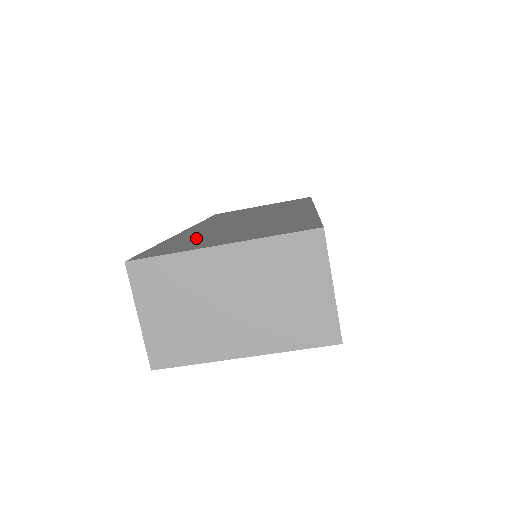
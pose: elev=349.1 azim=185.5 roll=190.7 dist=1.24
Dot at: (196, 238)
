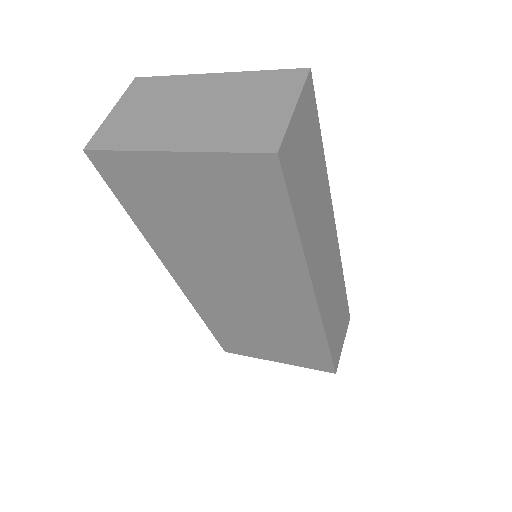
Dot at: occluded
